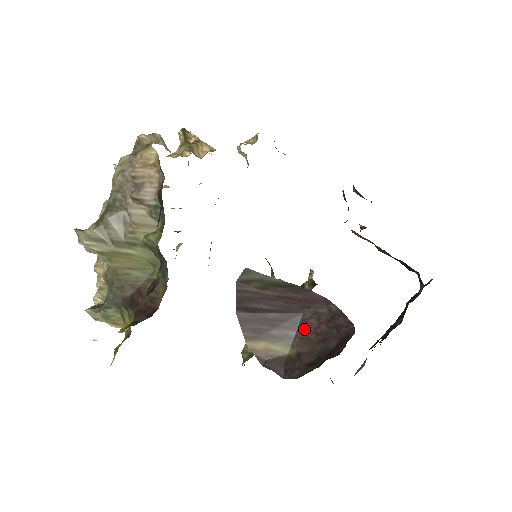
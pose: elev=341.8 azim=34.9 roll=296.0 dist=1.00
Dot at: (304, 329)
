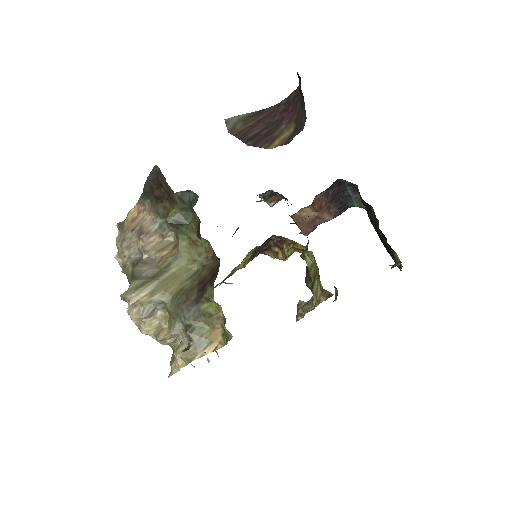
Dot at: (285, 120)
